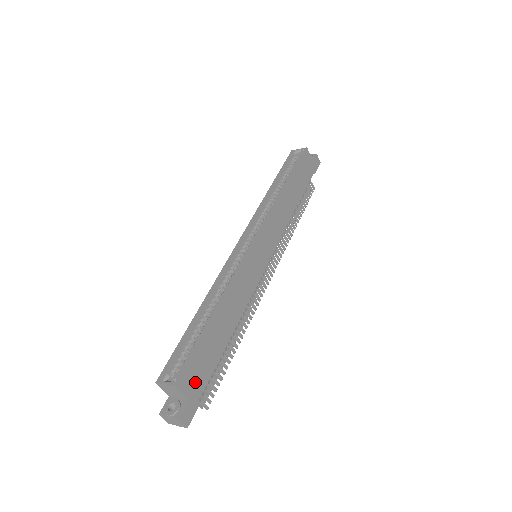
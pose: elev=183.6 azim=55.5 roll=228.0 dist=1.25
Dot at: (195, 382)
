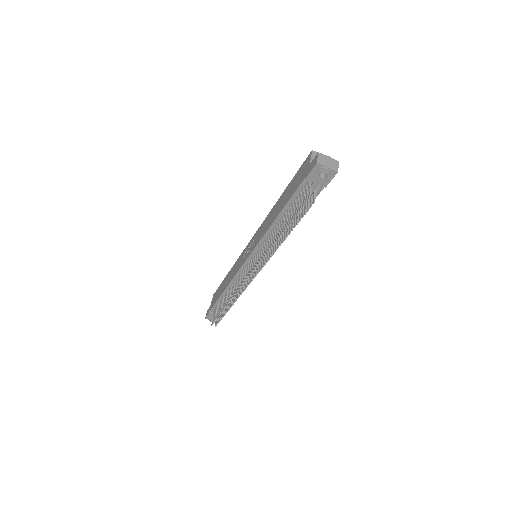
Dot at: occluded
